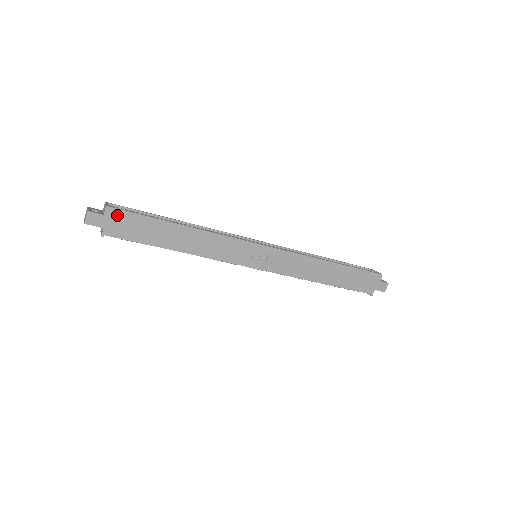
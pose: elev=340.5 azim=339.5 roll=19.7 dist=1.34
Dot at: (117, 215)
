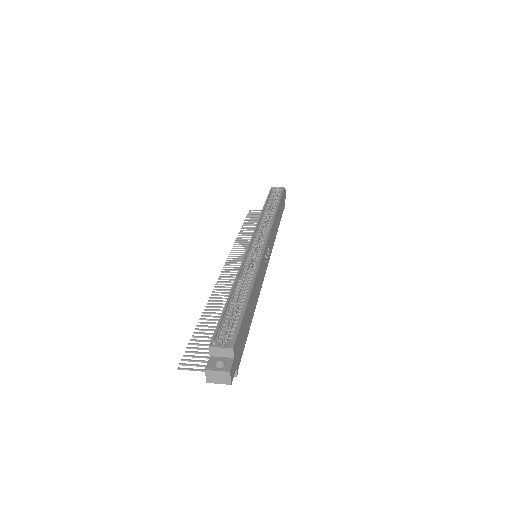
Dot at: (237, 345)
